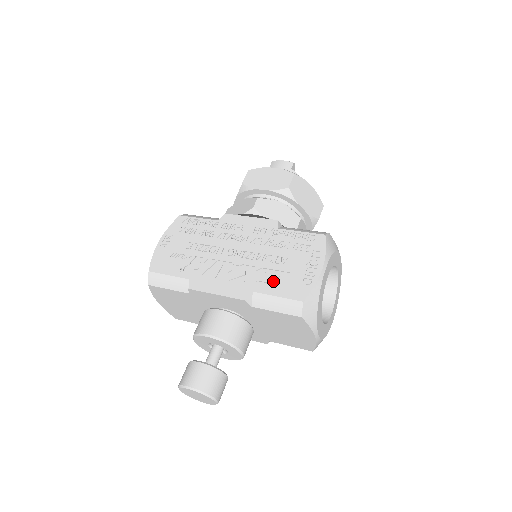
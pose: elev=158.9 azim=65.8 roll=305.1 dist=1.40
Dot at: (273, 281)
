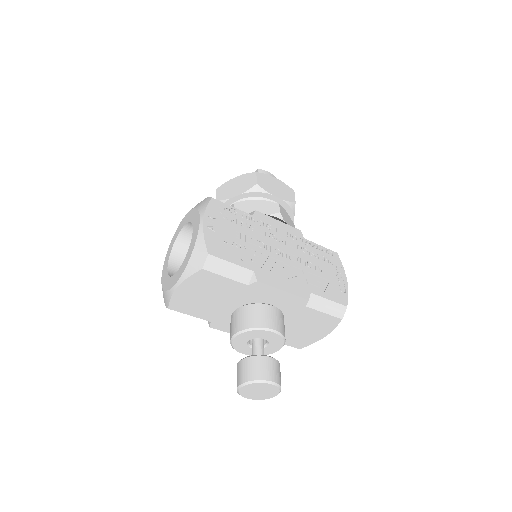
Dot at: (320, 285)
